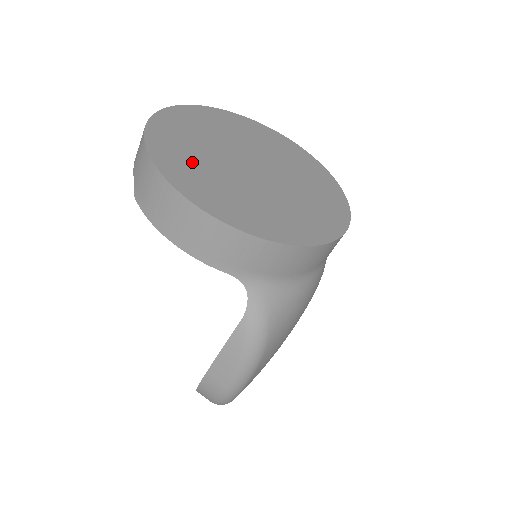
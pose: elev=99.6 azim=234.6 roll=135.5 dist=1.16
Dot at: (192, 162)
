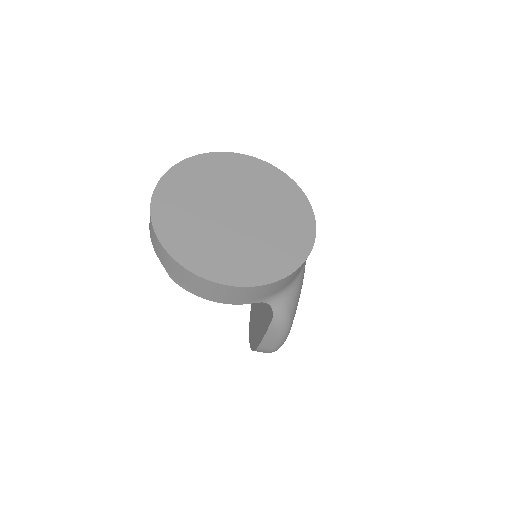
Dot at: (200, 243)
